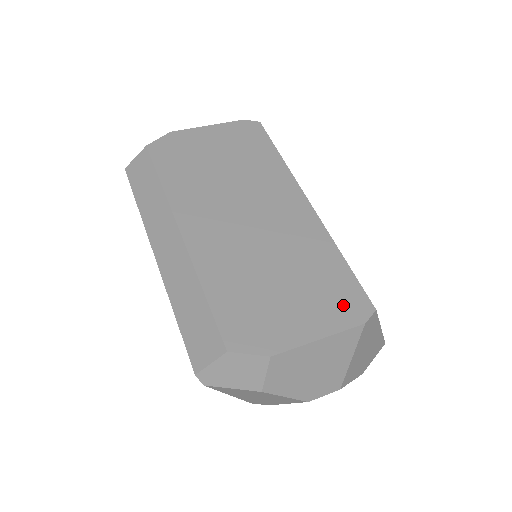
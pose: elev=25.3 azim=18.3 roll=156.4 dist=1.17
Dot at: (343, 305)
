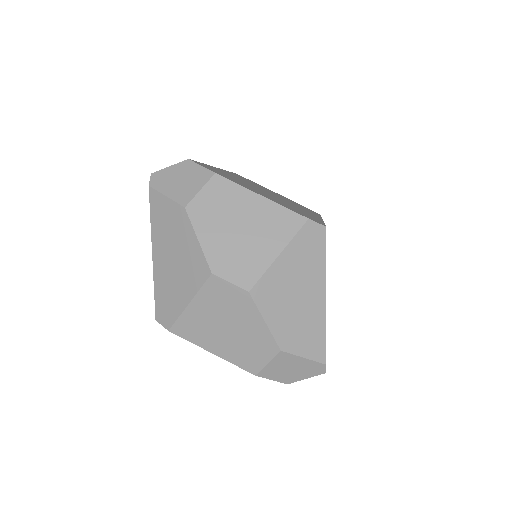
Dot at: (299, 212)
